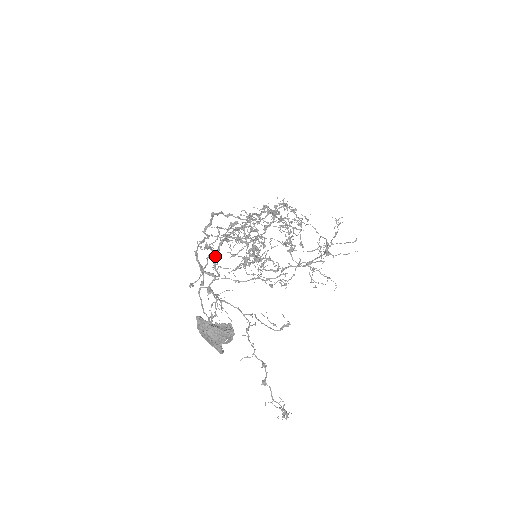
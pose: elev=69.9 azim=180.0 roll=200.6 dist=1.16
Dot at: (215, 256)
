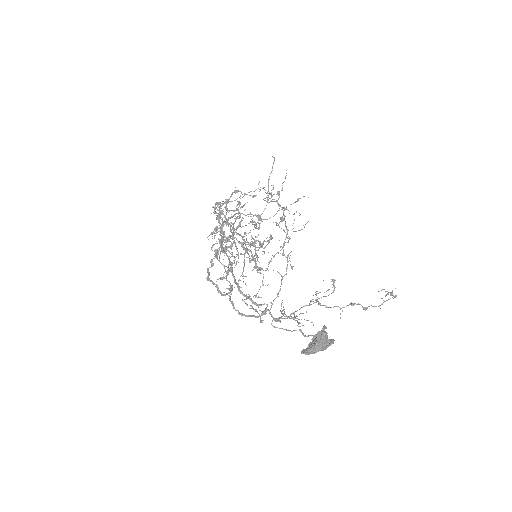
Dot at: occluded
